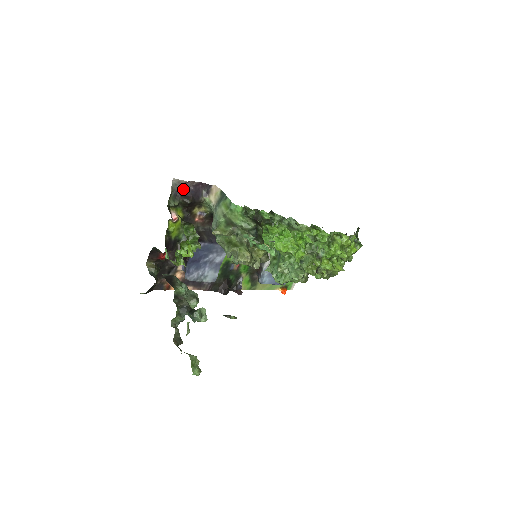
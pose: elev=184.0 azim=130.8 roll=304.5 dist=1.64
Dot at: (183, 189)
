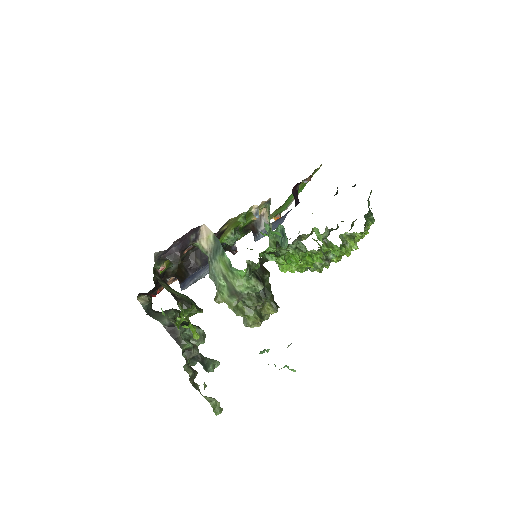
Dot at: (167, 250)
